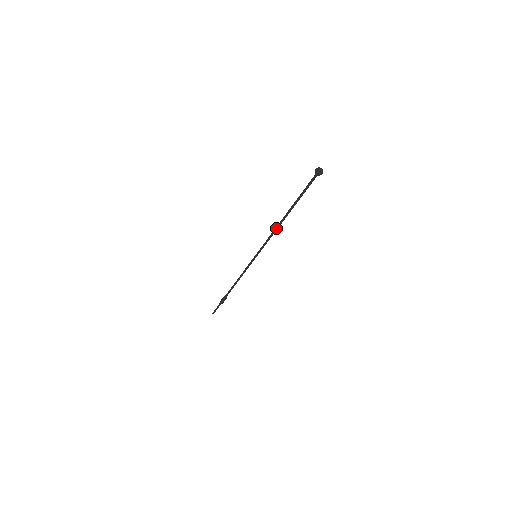
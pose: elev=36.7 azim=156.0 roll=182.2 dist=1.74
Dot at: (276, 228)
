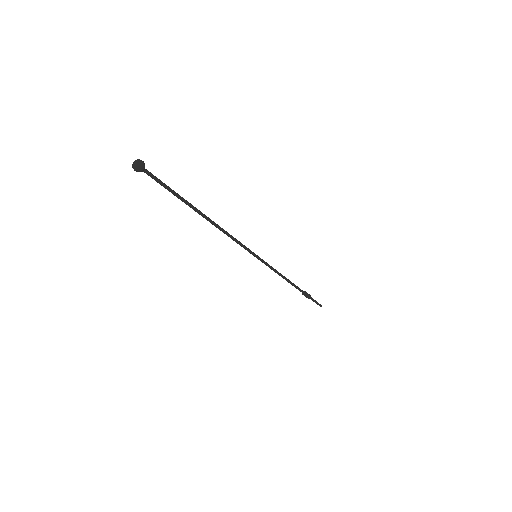
Dot at: occluded
